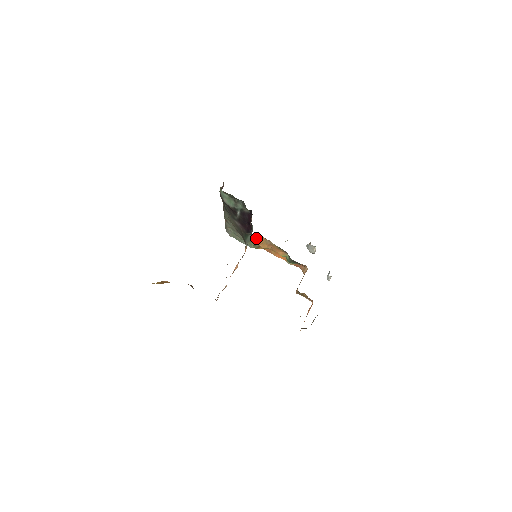
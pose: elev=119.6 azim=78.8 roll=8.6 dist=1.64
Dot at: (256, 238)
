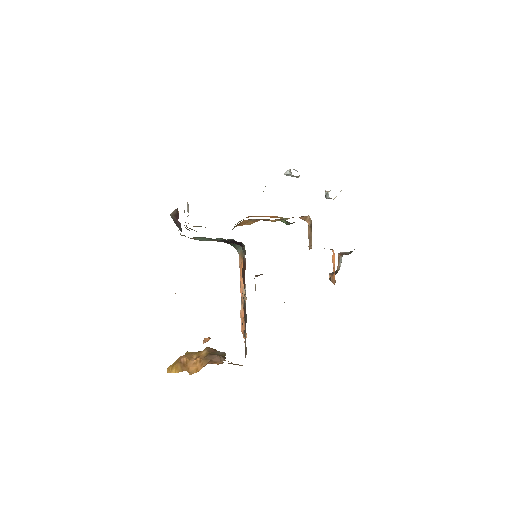
Dot at: (237, 224)
